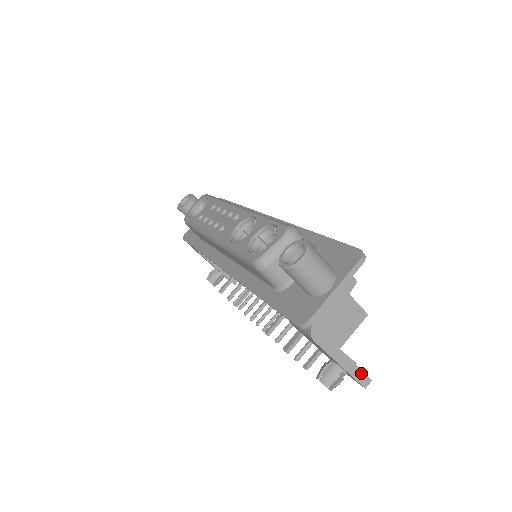
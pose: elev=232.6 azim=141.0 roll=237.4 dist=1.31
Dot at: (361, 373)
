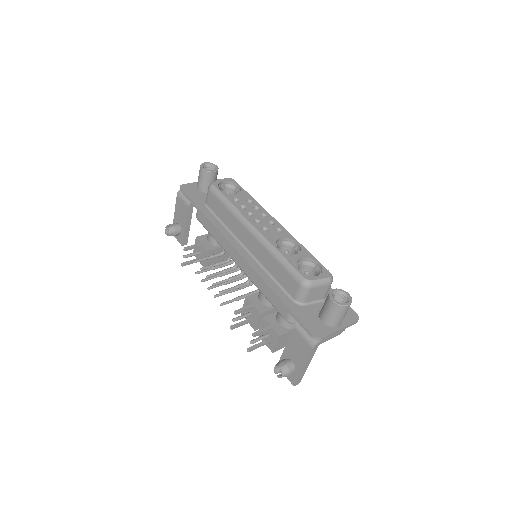
Dot at: (302, 377)
